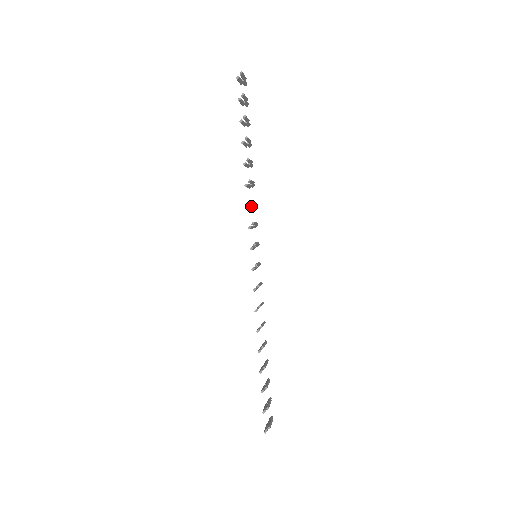
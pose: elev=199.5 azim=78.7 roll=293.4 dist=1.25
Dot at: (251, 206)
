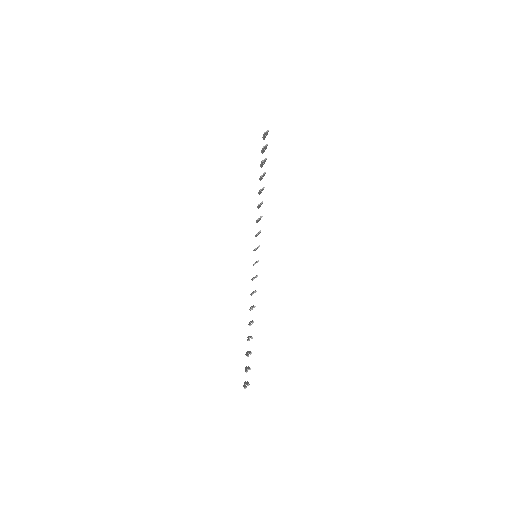
Dot at: occluded
